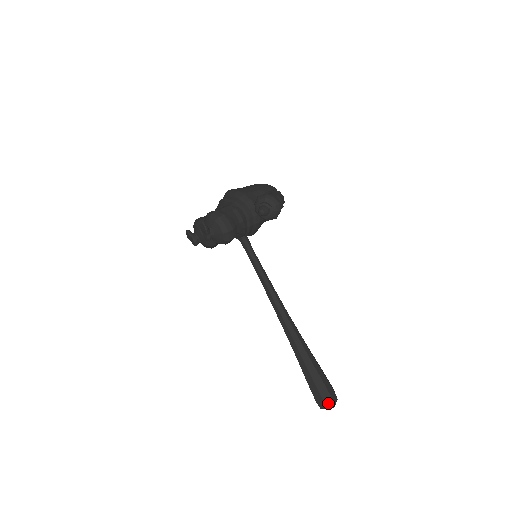
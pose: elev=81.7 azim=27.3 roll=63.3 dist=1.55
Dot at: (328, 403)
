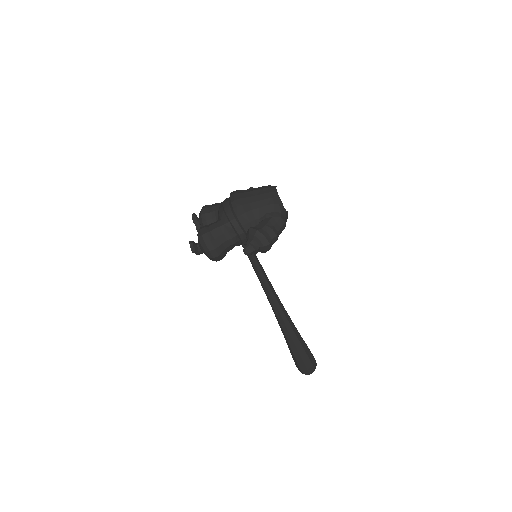
Dot at: (304, 372)
